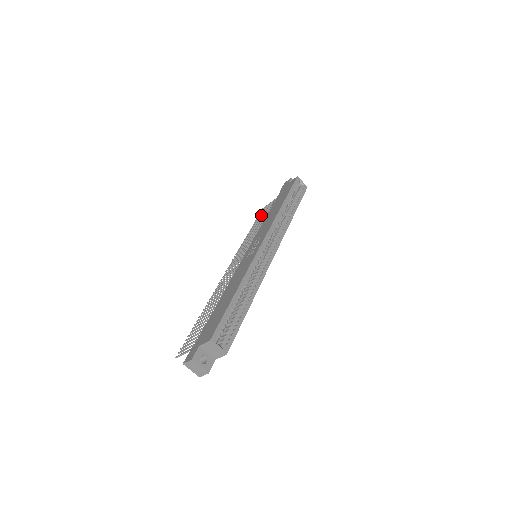
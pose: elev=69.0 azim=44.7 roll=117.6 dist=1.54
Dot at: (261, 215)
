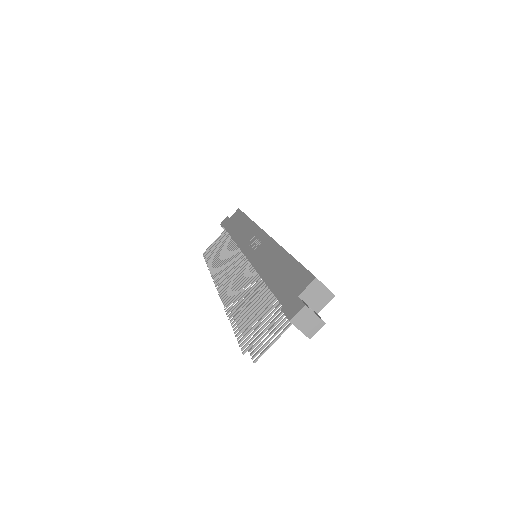
Dot at: (212, 251)
